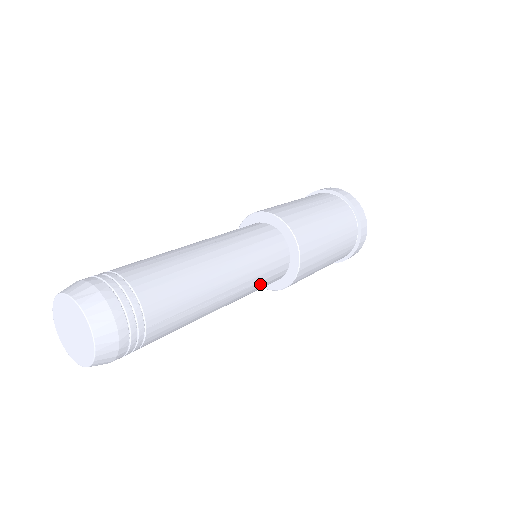
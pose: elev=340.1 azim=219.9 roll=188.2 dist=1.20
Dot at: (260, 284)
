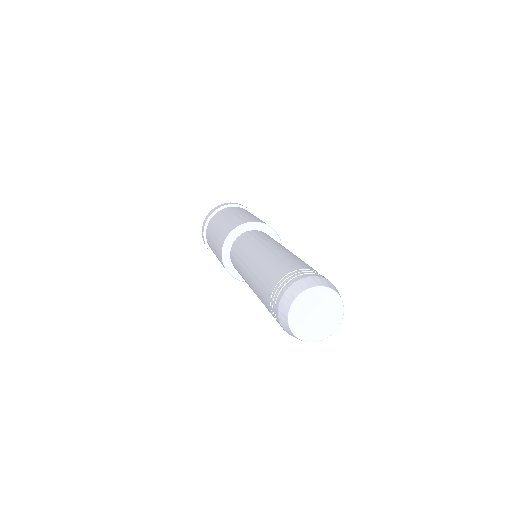
Dot at: occluded
